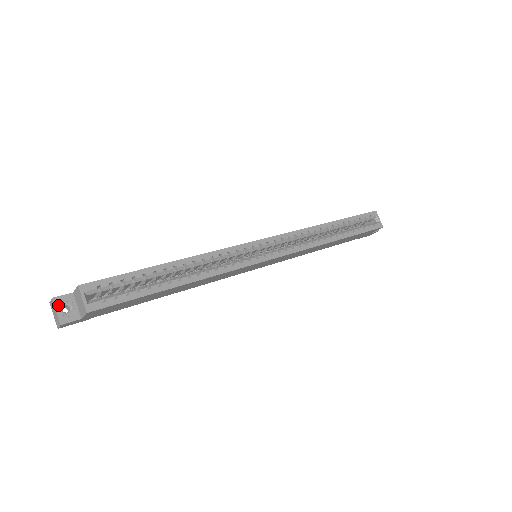
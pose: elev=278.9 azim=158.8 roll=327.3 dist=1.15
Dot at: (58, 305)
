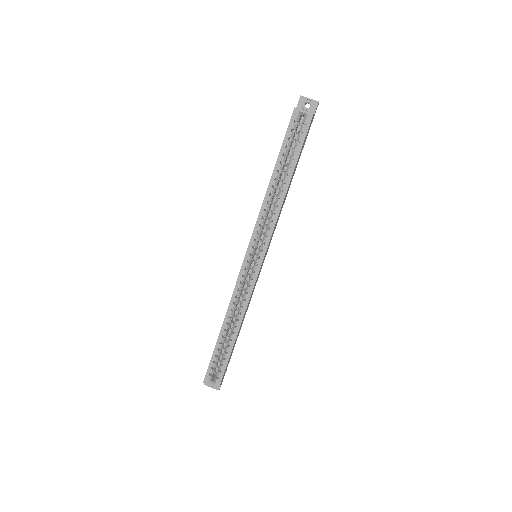
Dot at: (209, 385)
